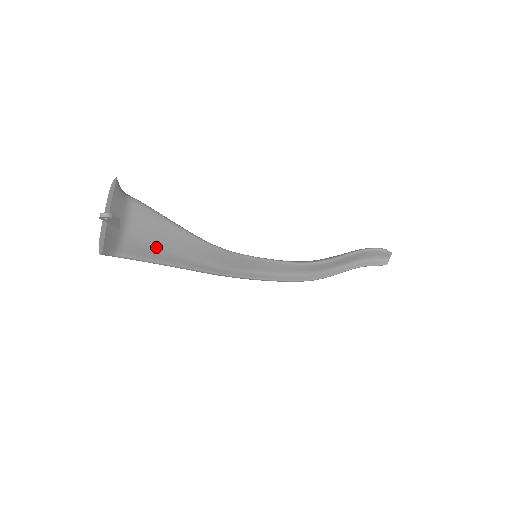
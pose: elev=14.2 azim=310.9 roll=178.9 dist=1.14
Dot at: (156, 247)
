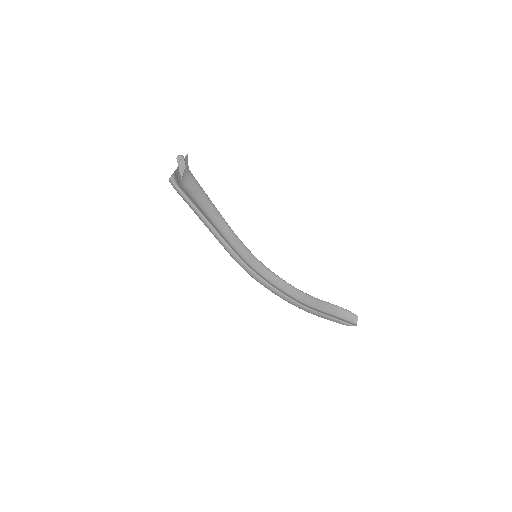
Dot at: (197, 203)
